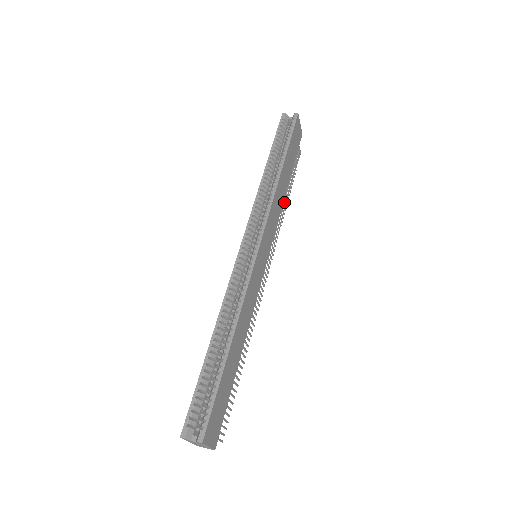
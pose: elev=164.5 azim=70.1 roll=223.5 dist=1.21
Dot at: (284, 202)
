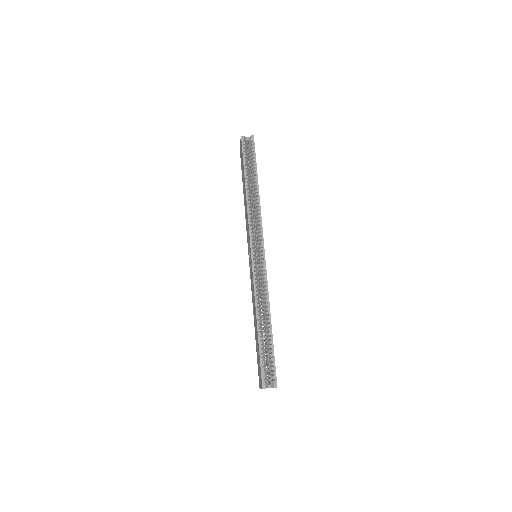
Dot at: occluded
